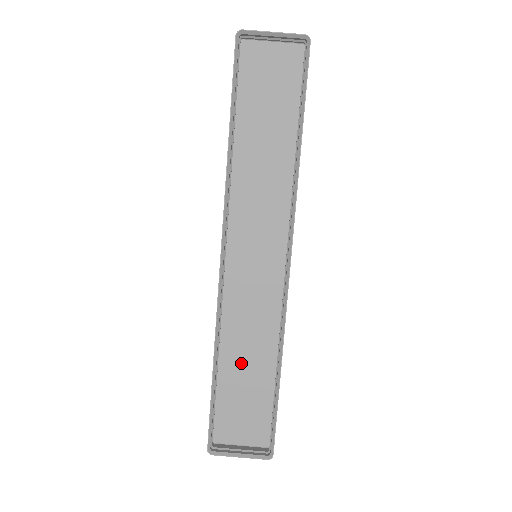
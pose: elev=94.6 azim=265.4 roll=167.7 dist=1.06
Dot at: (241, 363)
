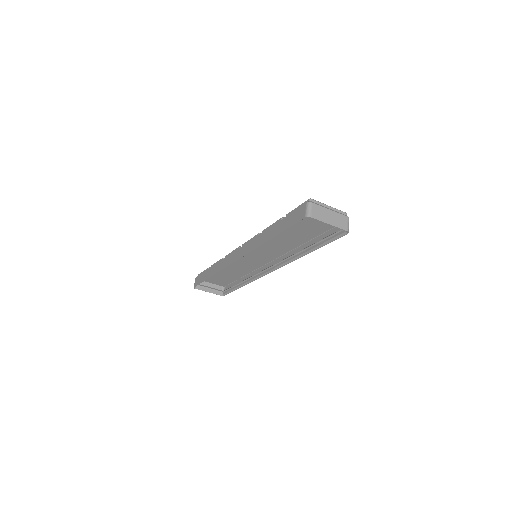
Dot at: (225, 271)
